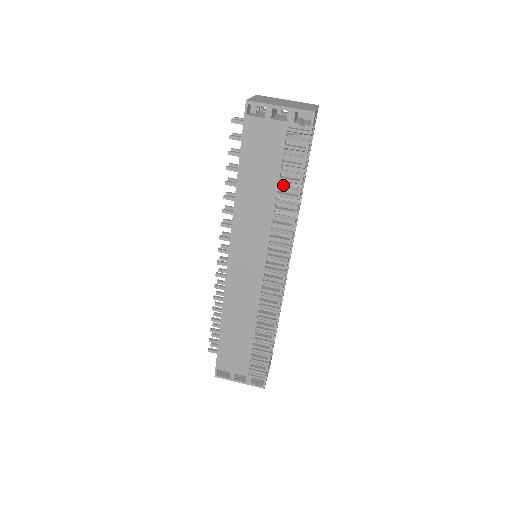
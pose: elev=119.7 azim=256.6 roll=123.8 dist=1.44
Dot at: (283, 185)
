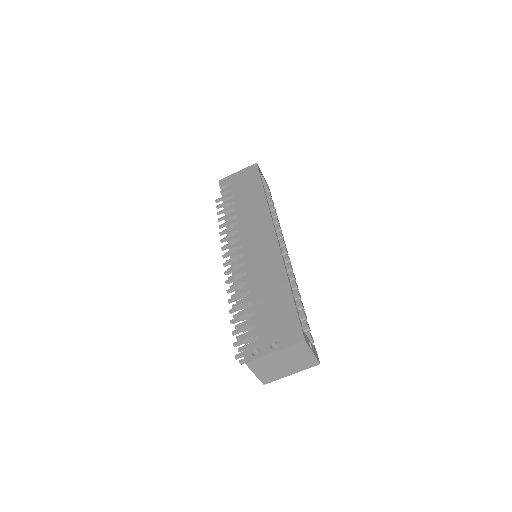
Dot at: occluded
